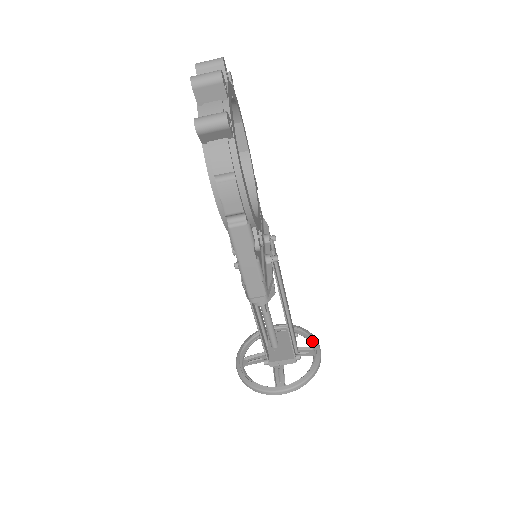
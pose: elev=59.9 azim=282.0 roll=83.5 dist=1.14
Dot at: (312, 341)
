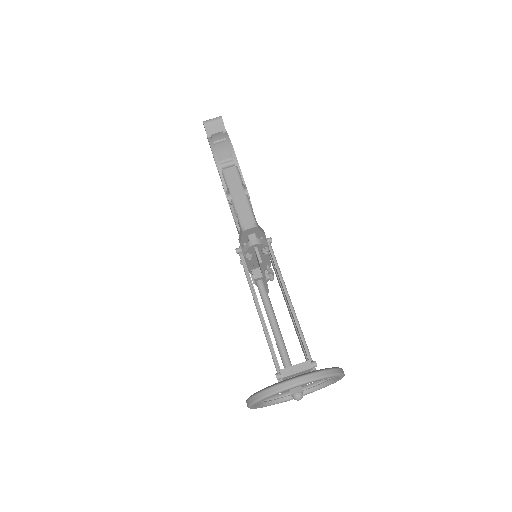
Dot at: (336, 381)
